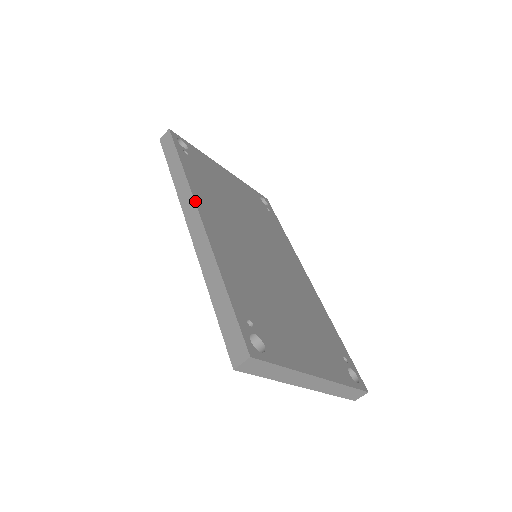
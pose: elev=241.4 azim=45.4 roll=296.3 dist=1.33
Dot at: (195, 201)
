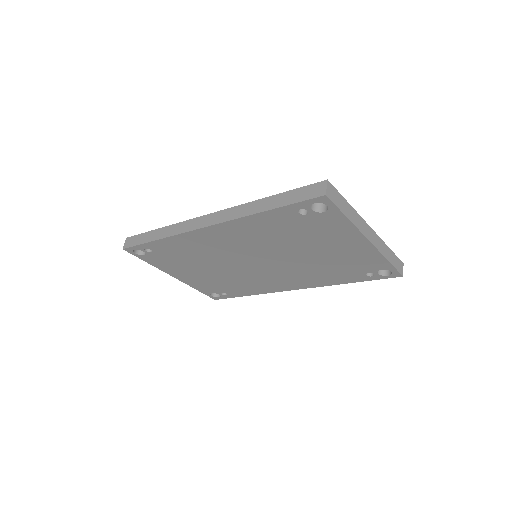
Dot at: (195, 218)
